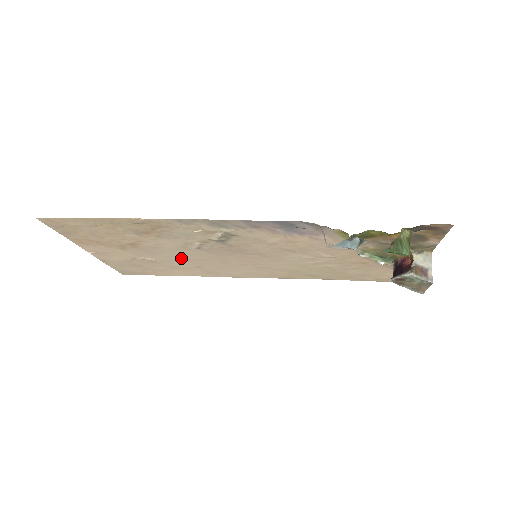
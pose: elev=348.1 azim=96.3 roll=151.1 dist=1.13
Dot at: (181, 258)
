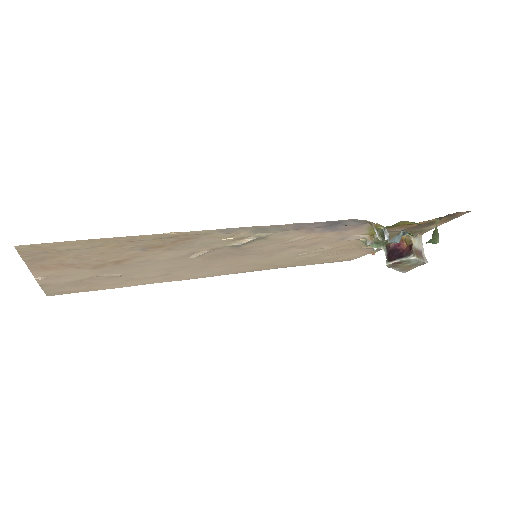
Dot at: (159, 268)
